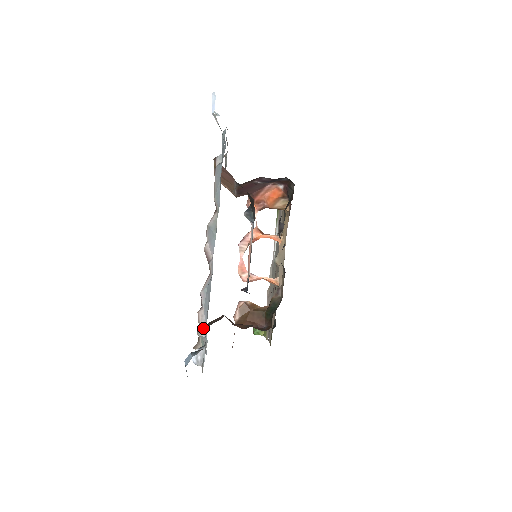
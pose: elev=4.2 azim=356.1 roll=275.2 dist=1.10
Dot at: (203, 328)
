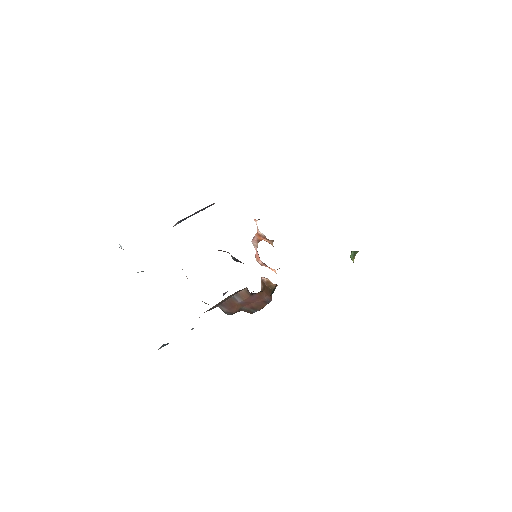
Dot at: occluded
